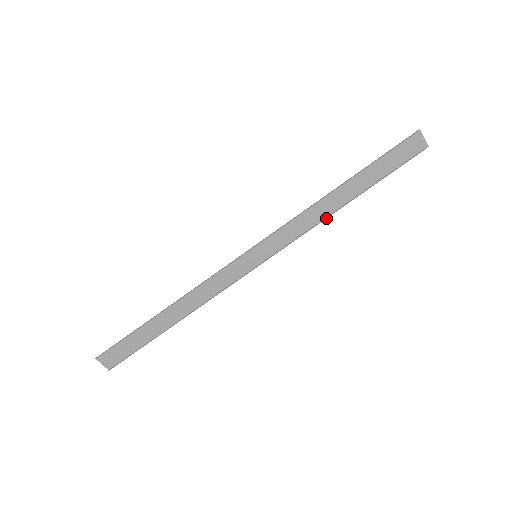
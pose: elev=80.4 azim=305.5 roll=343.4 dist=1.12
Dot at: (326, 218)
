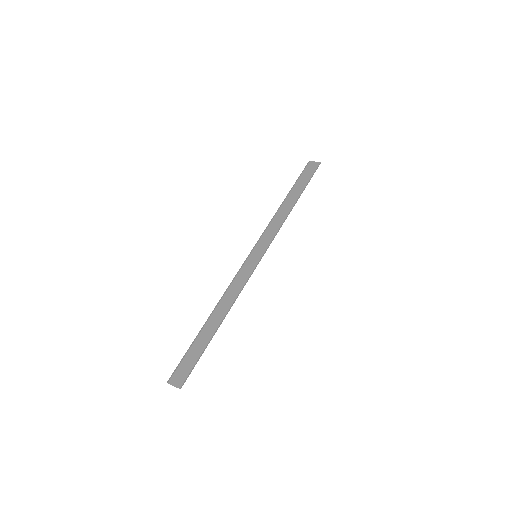
Dot at: (287, 215)
